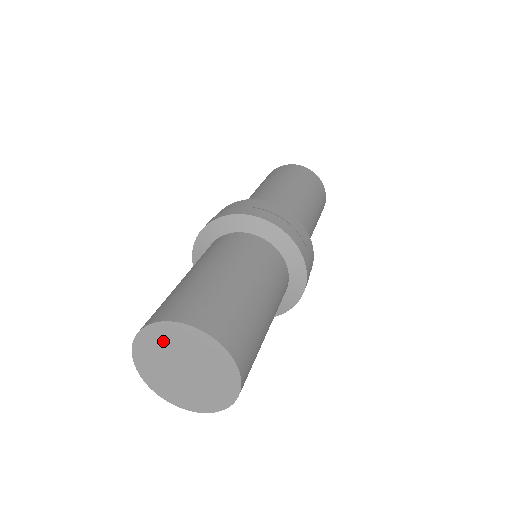
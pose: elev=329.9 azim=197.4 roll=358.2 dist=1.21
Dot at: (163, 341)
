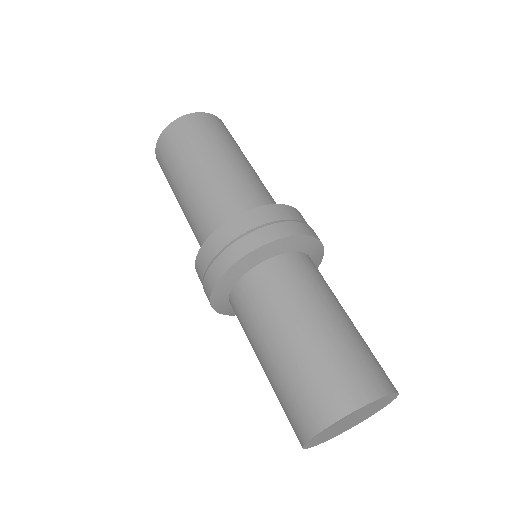
Dot at: (371, 406)
